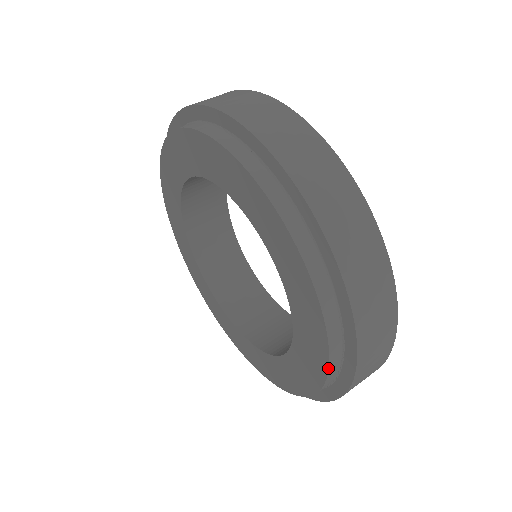
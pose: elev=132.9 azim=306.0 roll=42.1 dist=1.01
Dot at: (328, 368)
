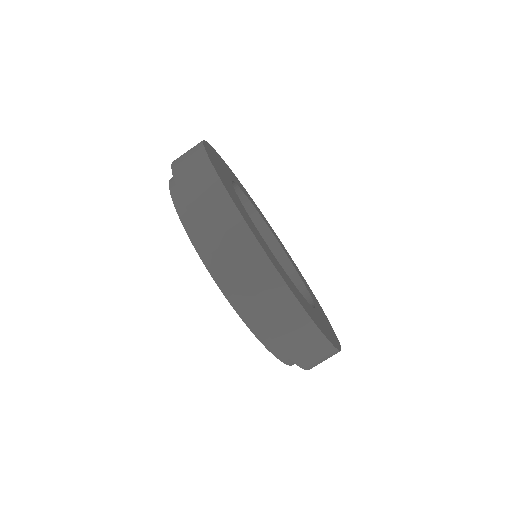
Dot at: occluded
